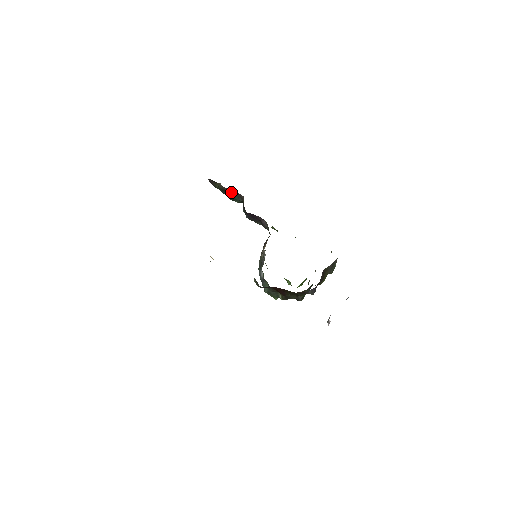
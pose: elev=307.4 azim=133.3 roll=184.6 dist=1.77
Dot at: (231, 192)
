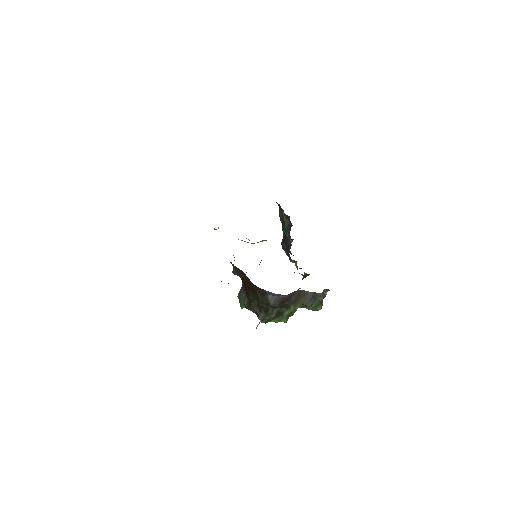
Dot at: (287, 222)
